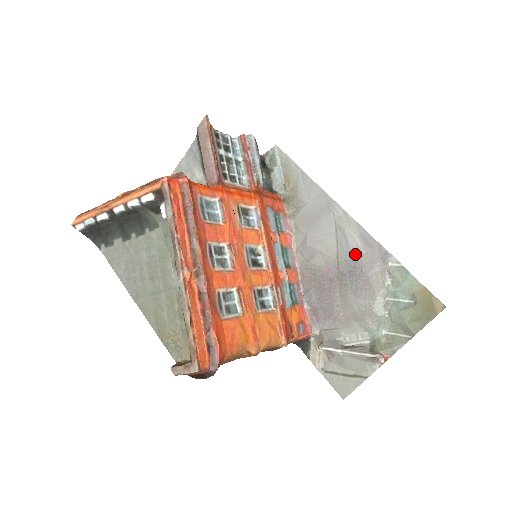
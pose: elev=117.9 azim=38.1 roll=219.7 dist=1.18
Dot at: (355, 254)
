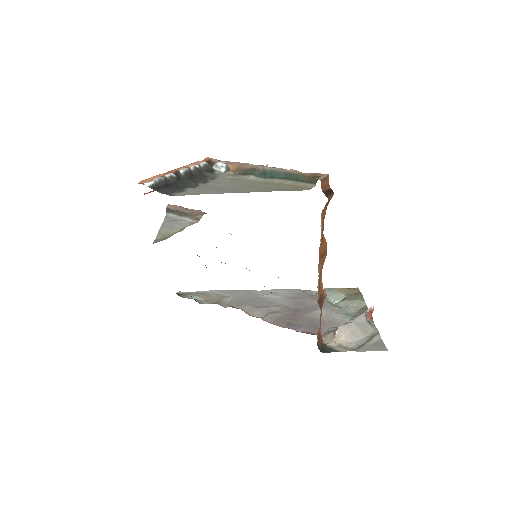
Dot at: (290, 298)
